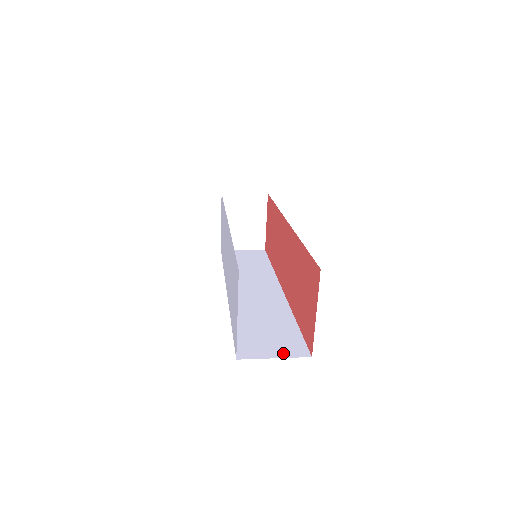
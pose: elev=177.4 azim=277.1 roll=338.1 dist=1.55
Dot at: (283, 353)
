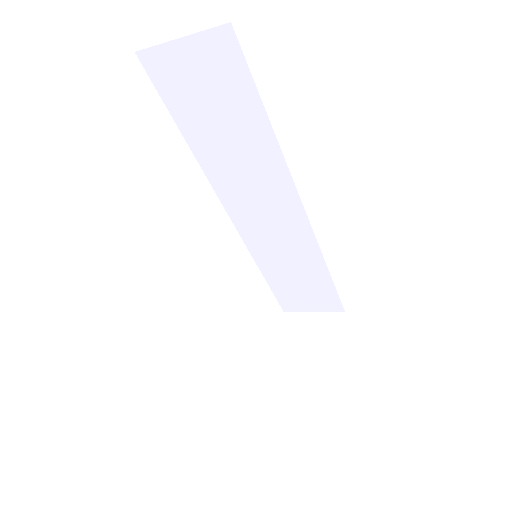
Dot at: occluded
